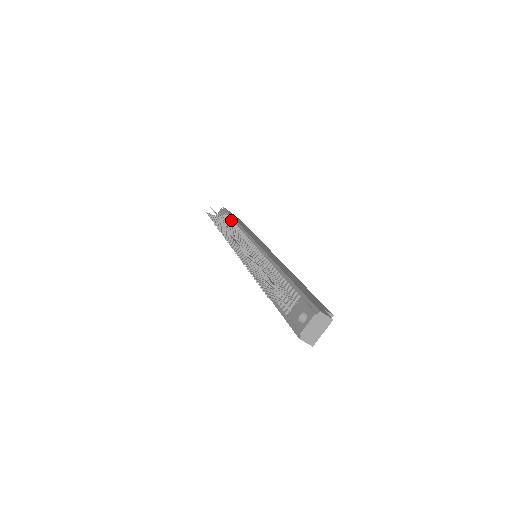
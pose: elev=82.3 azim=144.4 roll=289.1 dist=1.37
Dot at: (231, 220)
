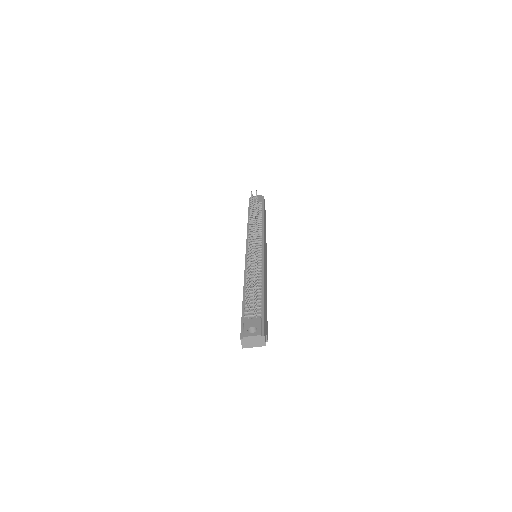
Dot at: (261, 213)
